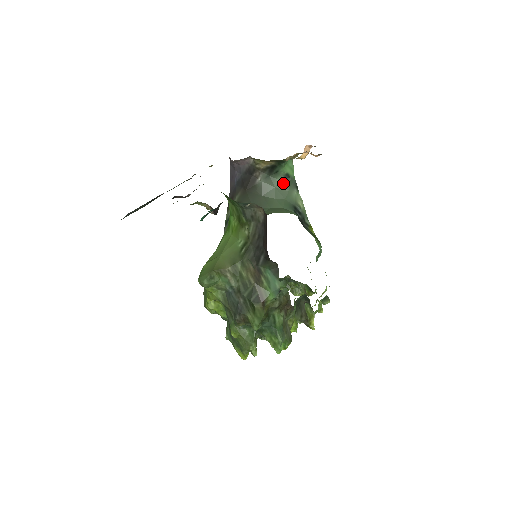
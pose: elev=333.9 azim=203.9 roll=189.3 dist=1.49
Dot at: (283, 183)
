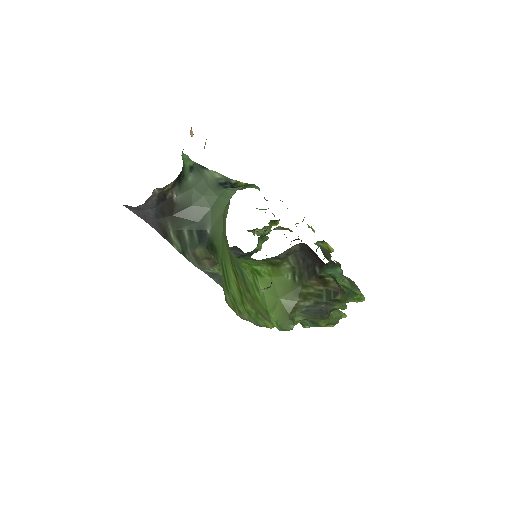
Dot at: (194, 177)
